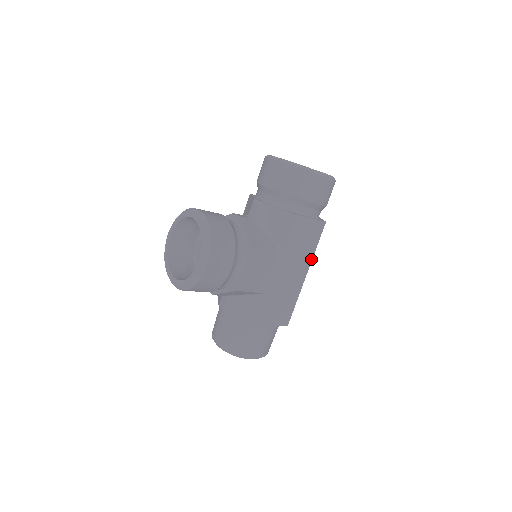
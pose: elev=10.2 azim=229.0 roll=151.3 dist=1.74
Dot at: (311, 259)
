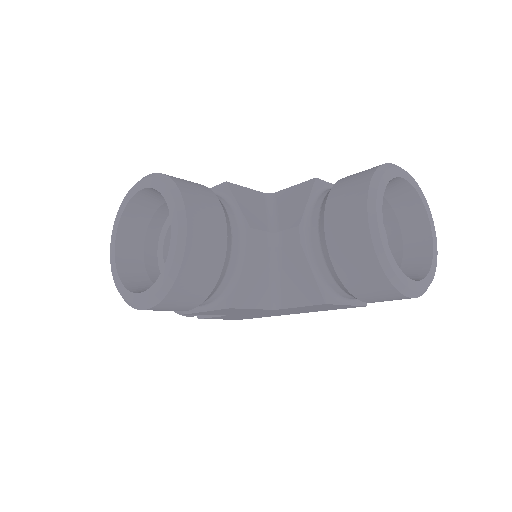
Dot at: (314, 311)
